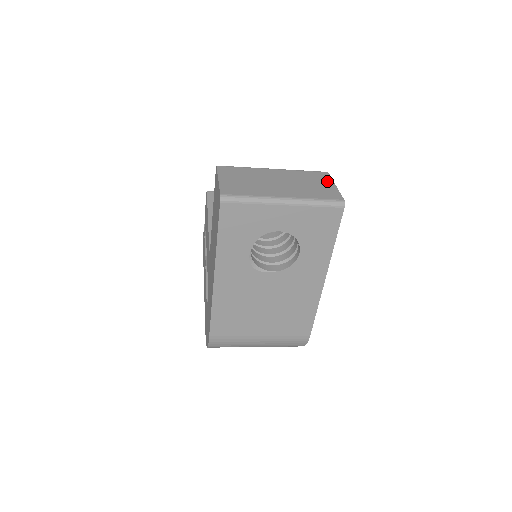
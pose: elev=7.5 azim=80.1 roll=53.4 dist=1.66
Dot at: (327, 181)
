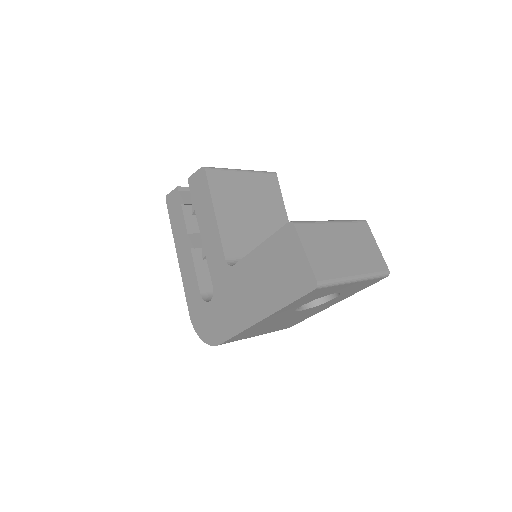
Dot at: (371, 239)
